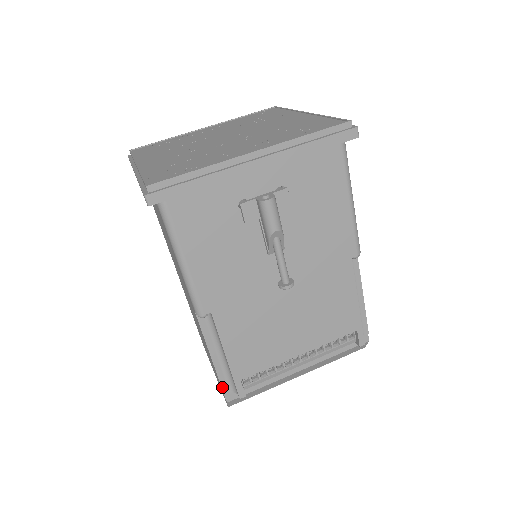
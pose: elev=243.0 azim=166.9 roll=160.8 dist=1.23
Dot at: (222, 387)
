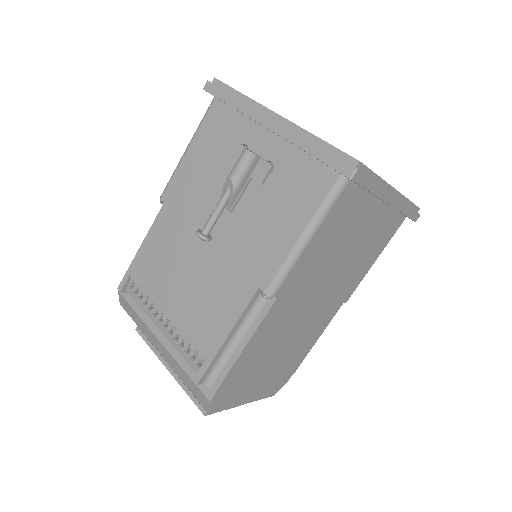
Dot at: occluded
